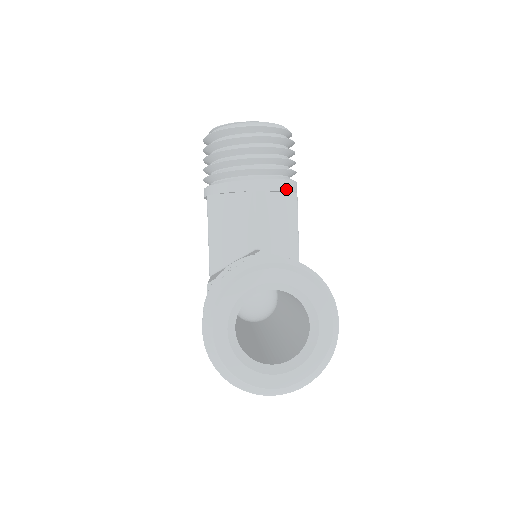
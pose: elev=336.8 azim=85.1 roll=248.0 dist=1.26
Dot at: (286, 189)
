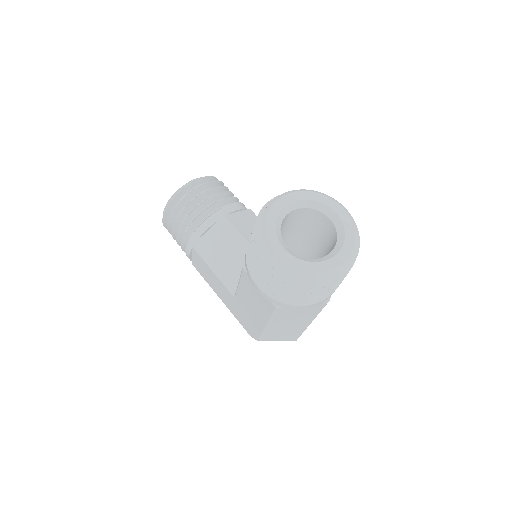
Dot at: (242, 207)
